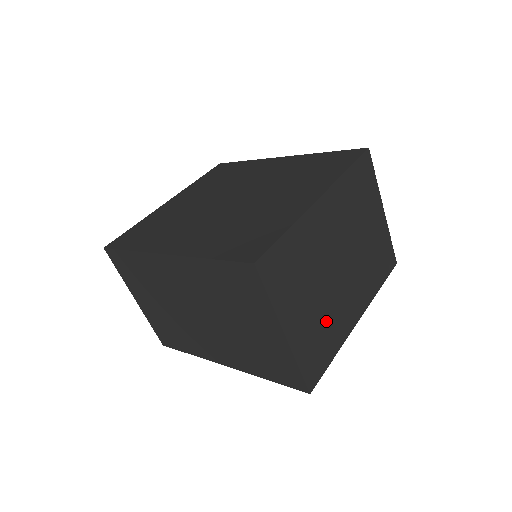
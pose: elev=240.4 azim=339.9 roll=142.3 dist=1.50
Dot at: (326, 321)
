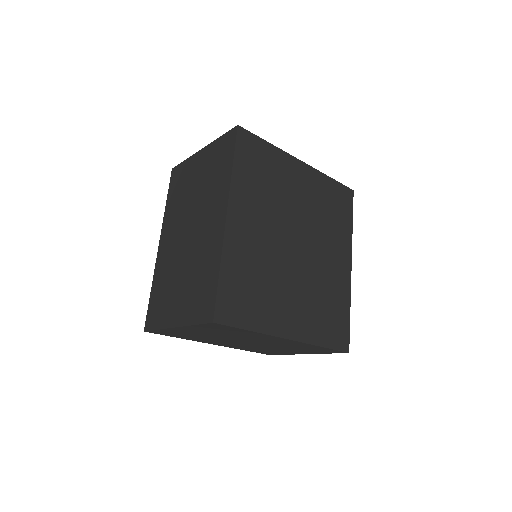
Dot at: (200, 337)
